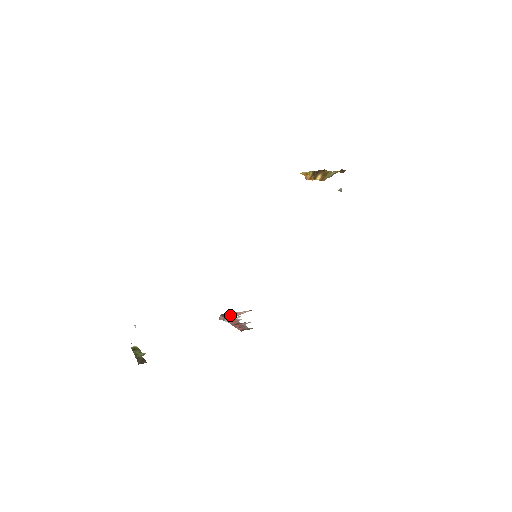
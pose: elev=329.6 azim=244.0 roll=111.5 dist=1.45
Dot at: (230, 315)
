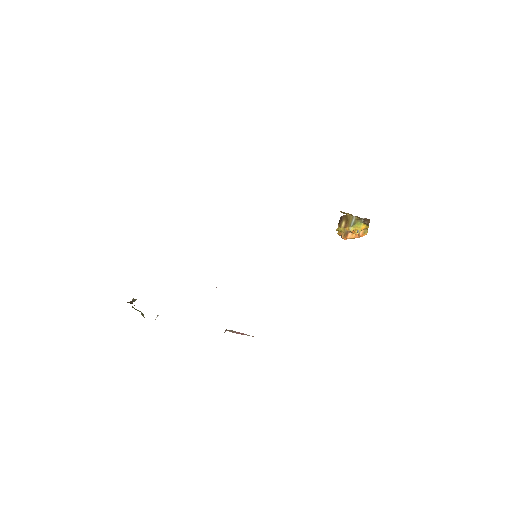
Dot at: (235, 332)
